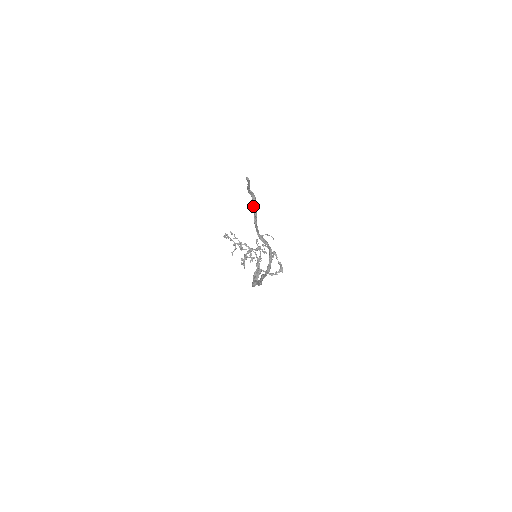
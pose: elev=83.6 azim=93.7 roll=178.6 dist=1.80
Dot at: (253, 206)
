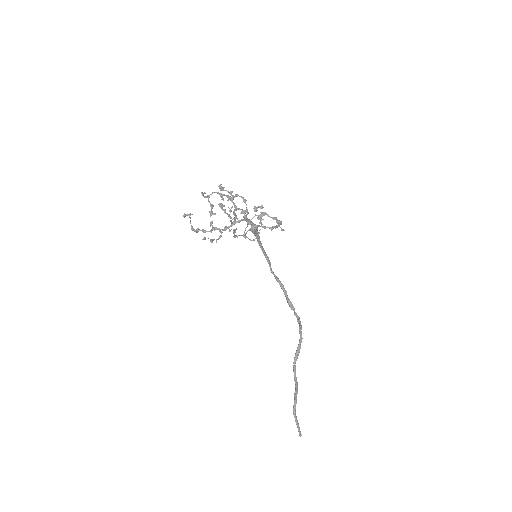
Dot at: (295, 396)
